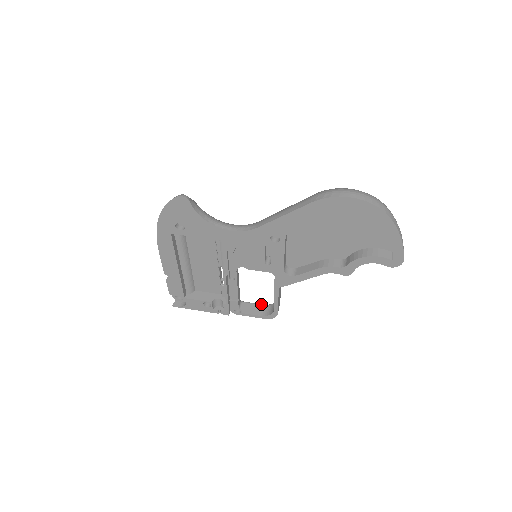
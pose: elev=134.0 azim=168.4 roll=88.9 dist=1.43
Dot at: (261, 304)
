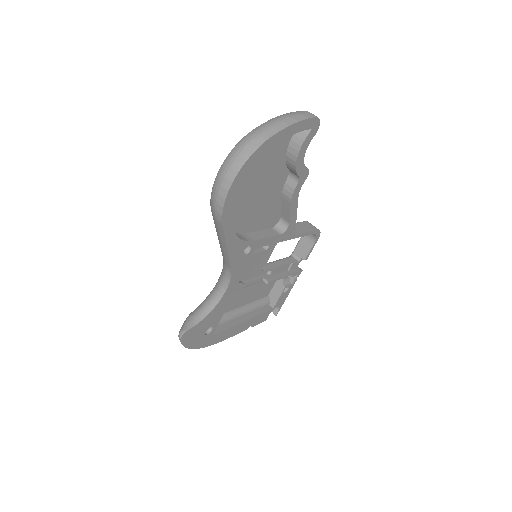
Dot at: (301, 237)
